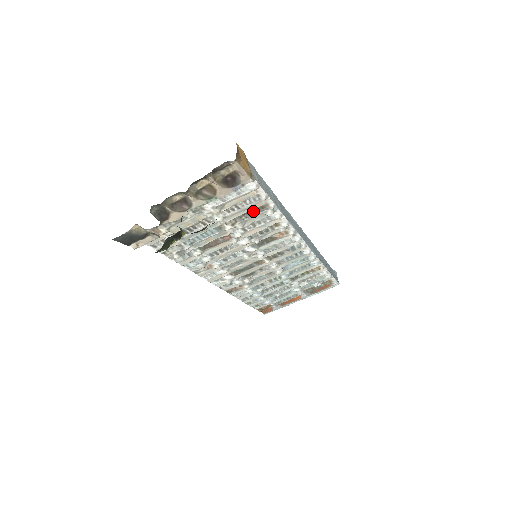
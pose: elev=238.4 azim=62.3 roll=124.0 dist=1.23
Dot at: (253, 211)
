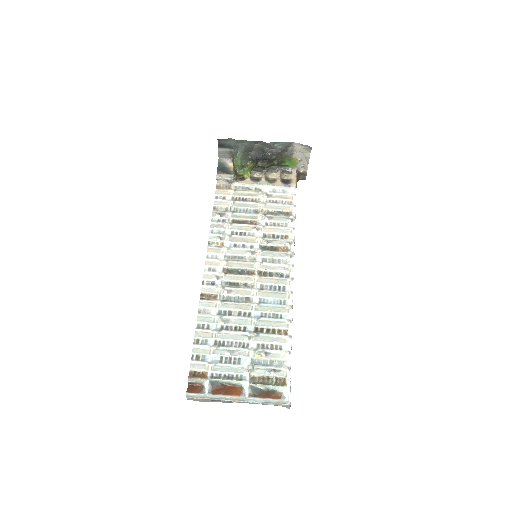
Dot at: (281, 214)
